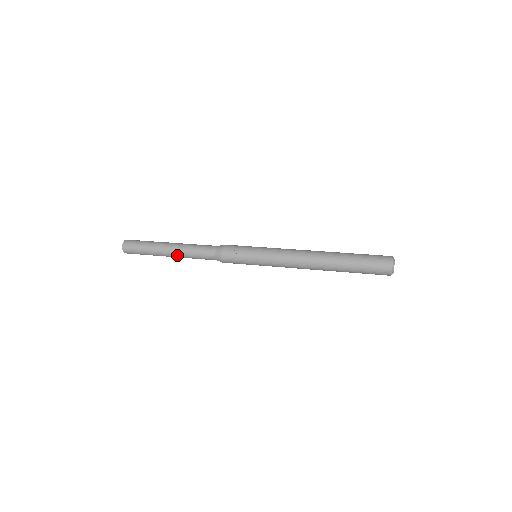
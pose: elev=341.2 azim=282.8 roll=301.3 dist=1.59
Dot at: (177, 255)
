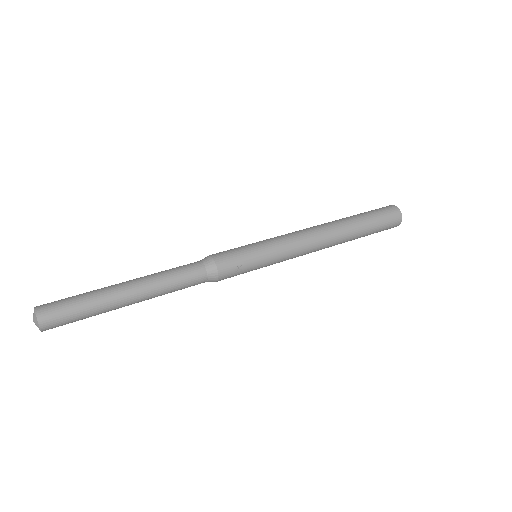
Dot at: occluded
